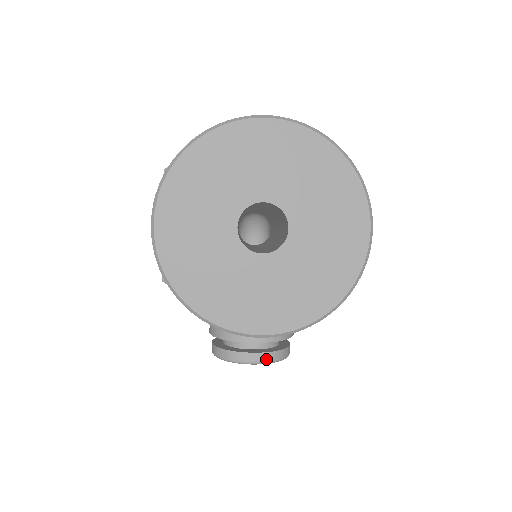
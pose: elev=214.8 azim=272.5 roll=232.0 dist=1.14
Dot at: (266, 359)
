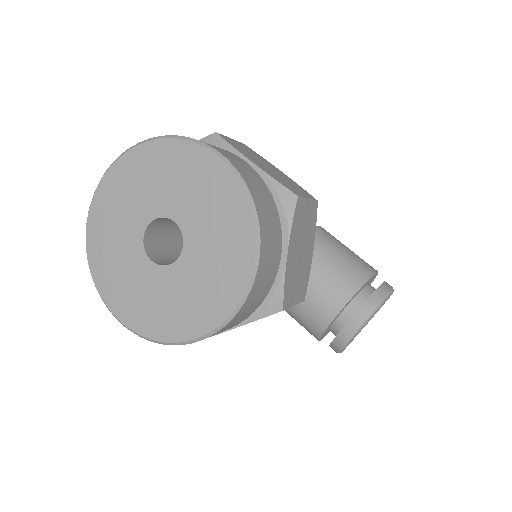
Dot at: (364, 315)
